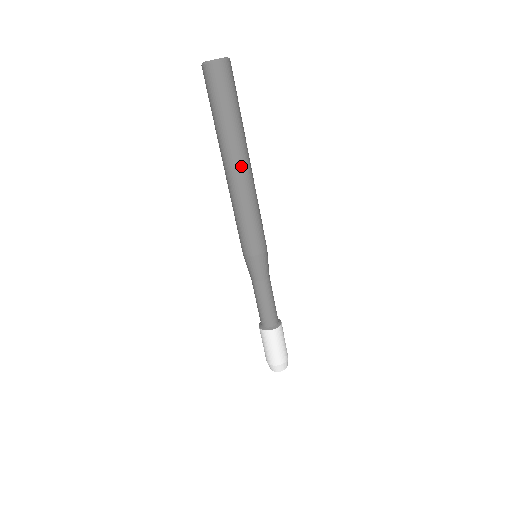
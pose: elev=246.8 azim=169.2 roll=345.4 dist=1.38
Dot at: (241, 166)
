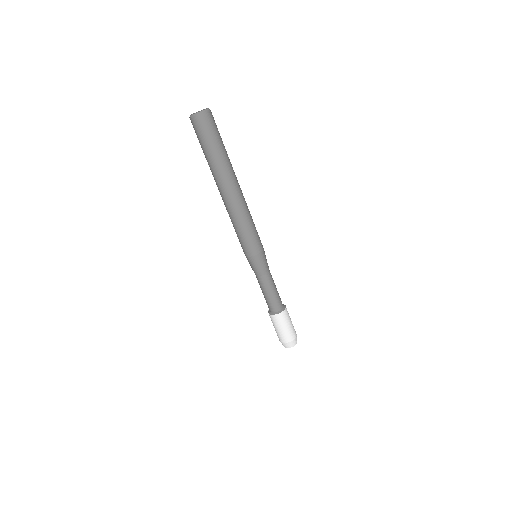
Dot at: (225, 190)
